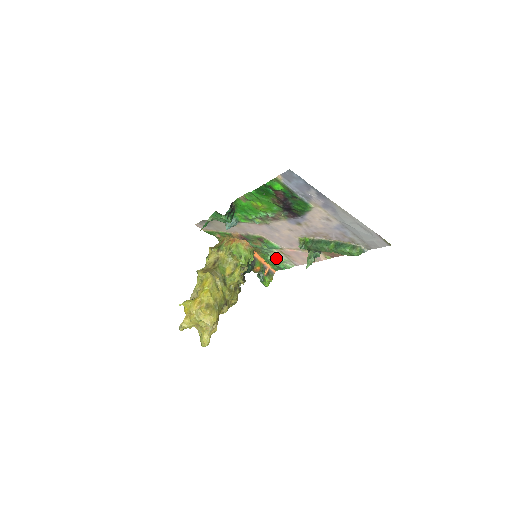
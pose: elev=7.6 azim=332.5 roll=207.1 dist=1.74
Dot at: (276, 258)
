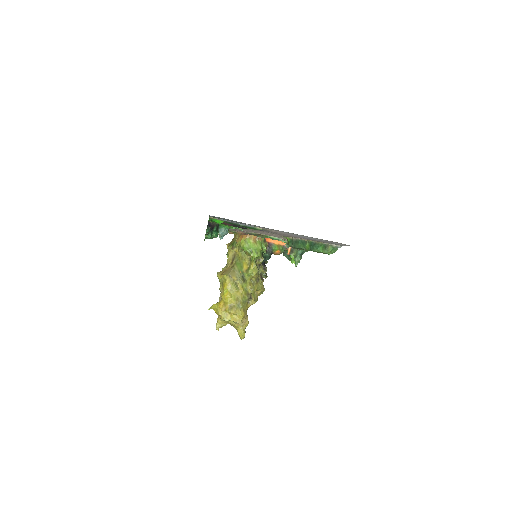
Dot at: occluded
